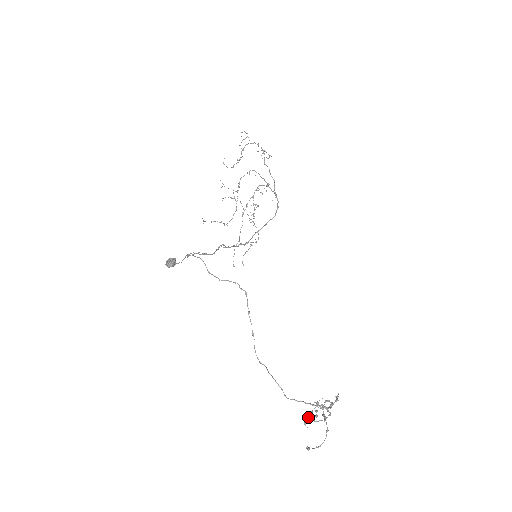
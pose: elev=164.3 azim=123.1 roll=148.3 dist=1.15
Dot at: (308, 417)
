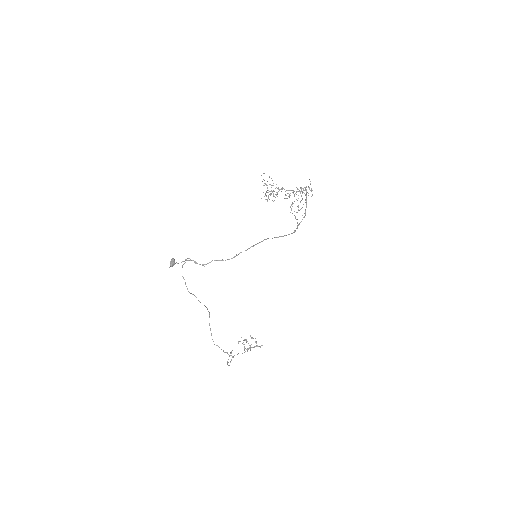
Dot at: (244, 339)
